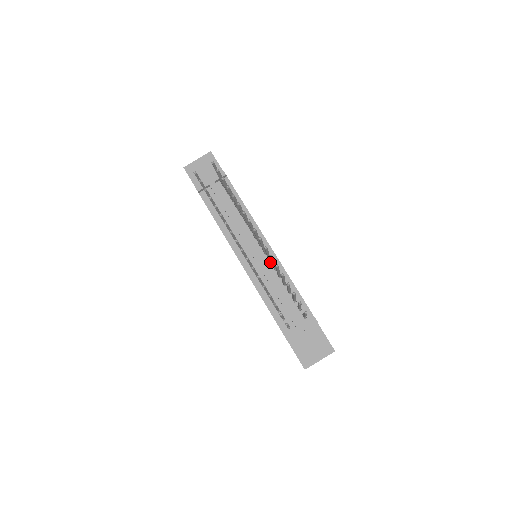
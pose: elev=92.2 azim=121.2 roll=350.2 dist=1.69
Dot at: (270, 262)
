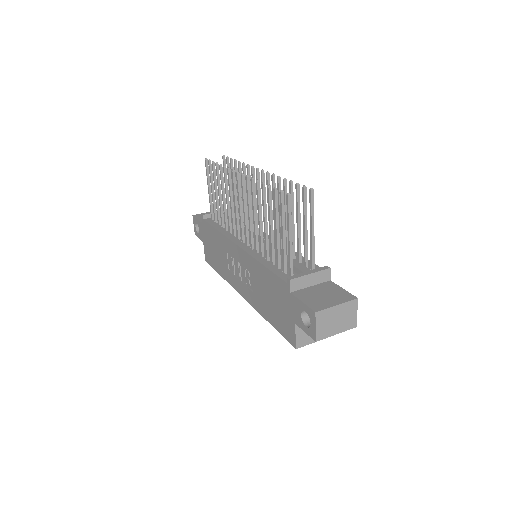
Dot at: occluded
